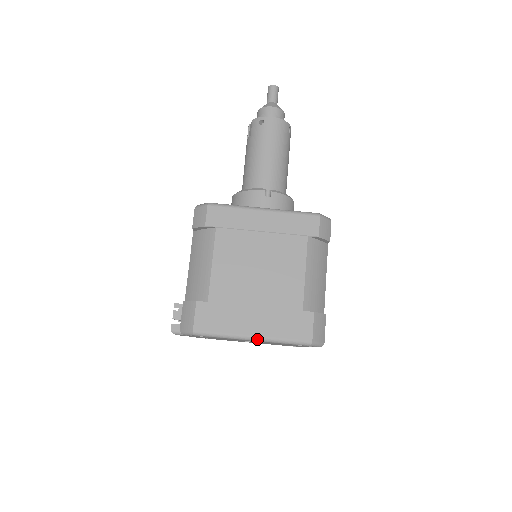
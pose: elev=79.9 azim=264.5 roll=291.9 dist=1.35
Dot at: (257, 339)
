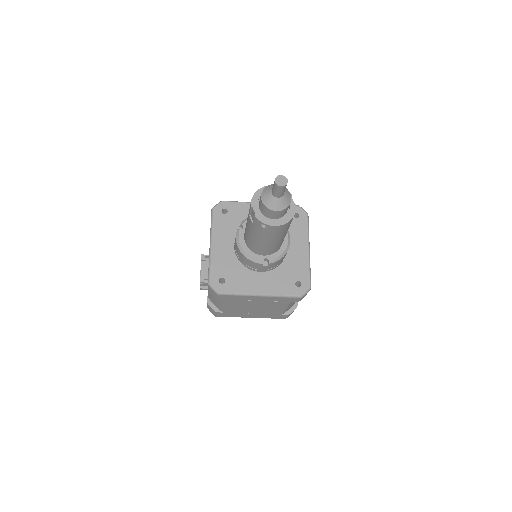
Dot at: occluded
